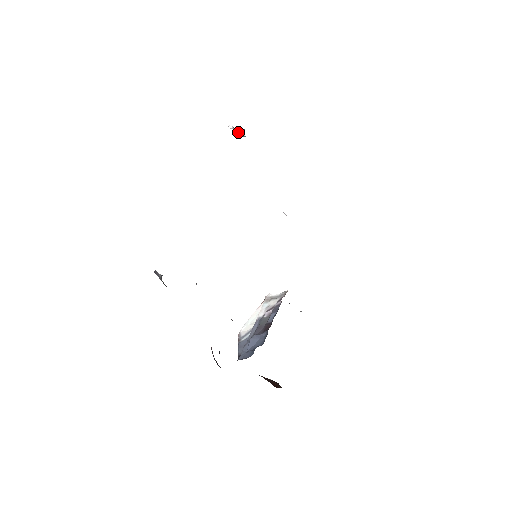
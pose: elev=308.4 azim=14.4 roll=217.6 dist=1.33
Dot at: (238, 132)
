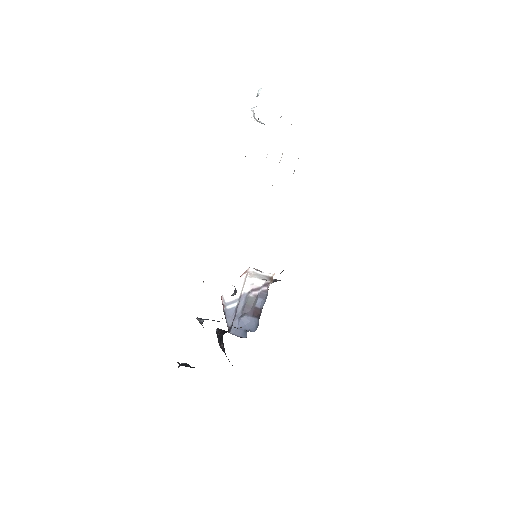
Dot at: (259, 122)
